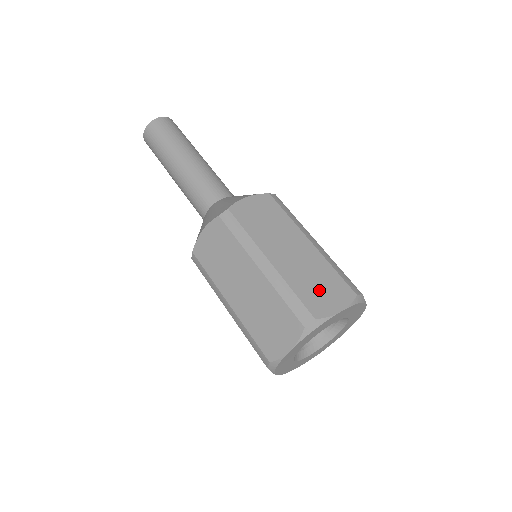
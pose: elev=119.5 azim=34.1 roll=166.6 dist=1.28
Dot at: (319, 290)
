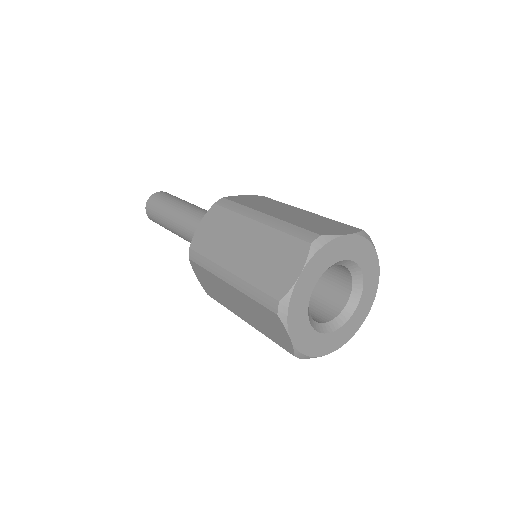
Dot at: occluded
